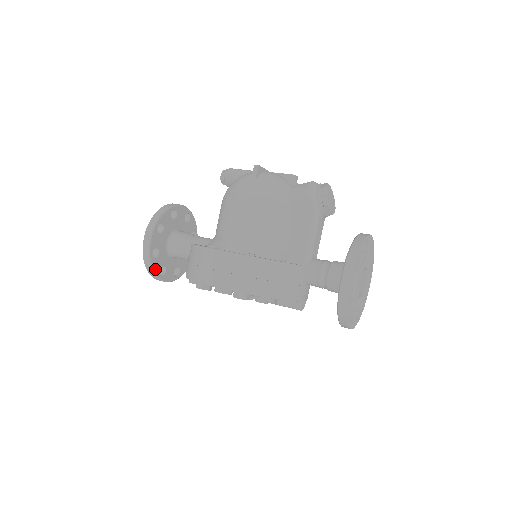
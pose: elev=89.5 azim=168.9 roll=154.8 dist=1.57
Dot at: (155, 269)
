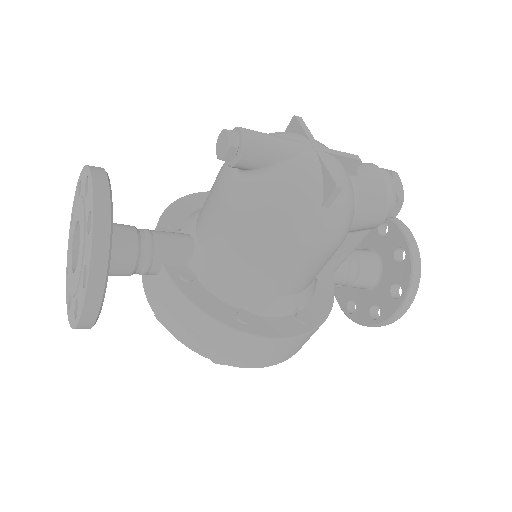
Dot at: occluded
